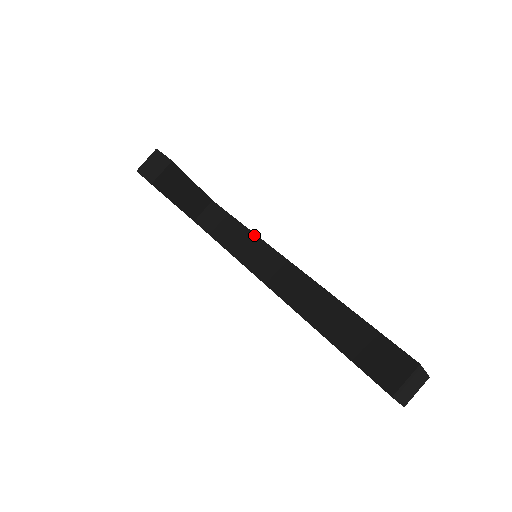
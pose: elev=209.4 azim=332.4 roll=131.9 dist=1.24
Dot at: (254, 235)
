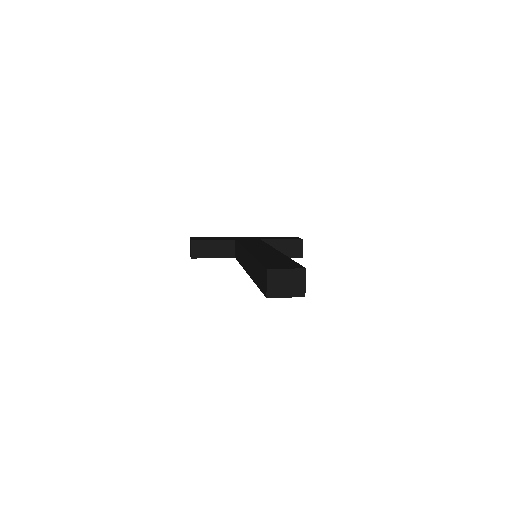
Dot at: (242, 247)
